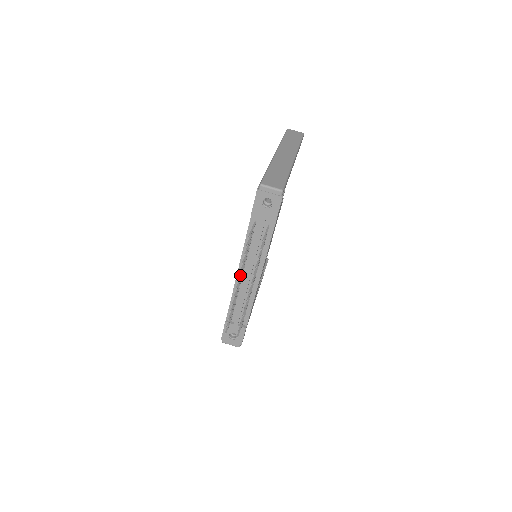
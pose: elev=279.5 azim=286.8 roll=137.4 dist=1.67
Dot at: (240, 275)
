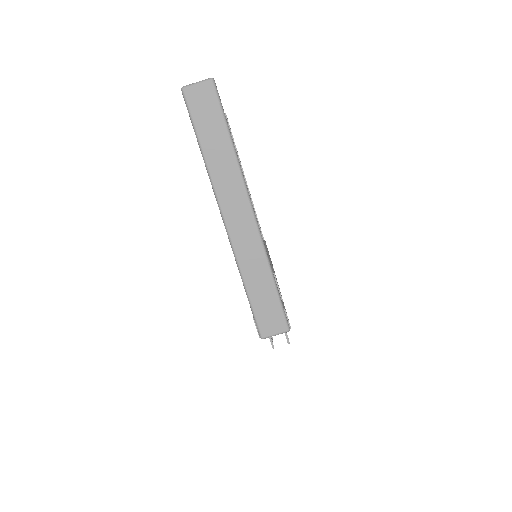
Dot at: occluded
